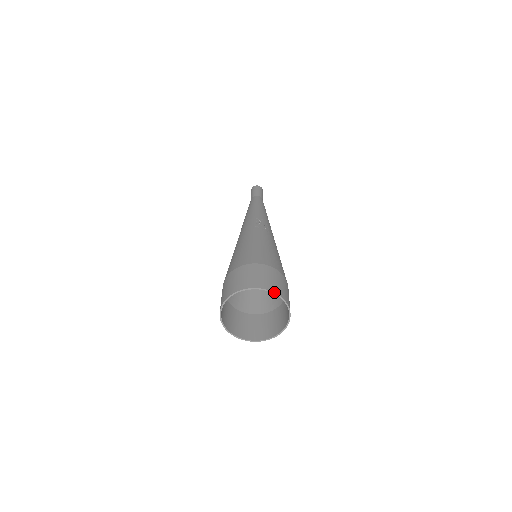
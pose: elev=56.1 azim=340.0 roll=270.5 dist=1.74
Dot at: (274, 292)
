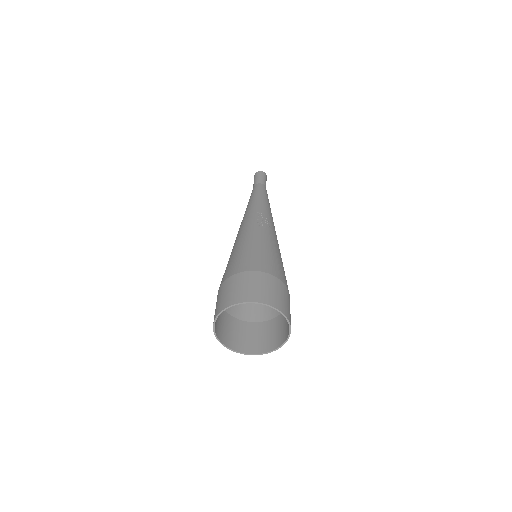
Dot at: (273, 307)
